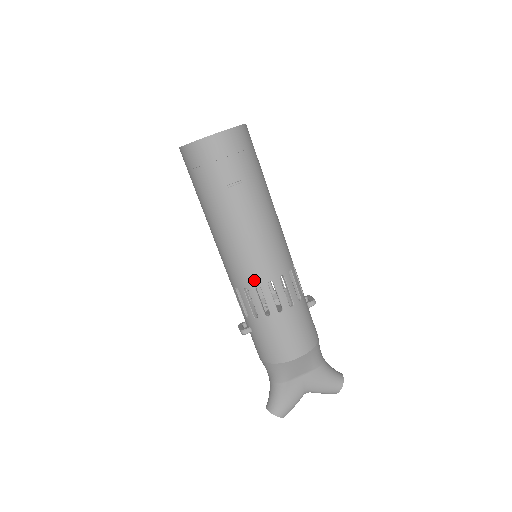
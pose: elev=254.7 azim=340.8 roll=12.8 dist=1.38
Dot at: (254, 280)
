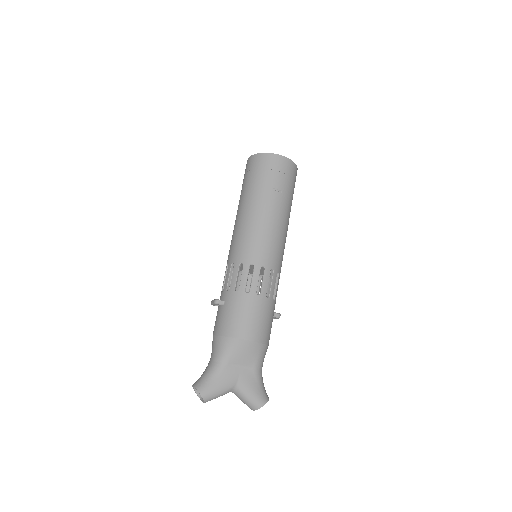
Dot at: (252, 259)
